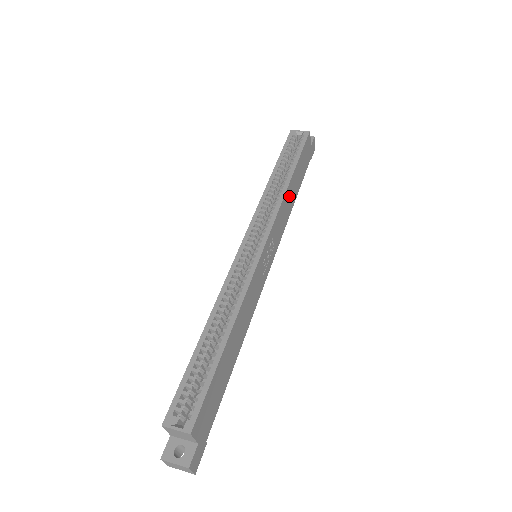
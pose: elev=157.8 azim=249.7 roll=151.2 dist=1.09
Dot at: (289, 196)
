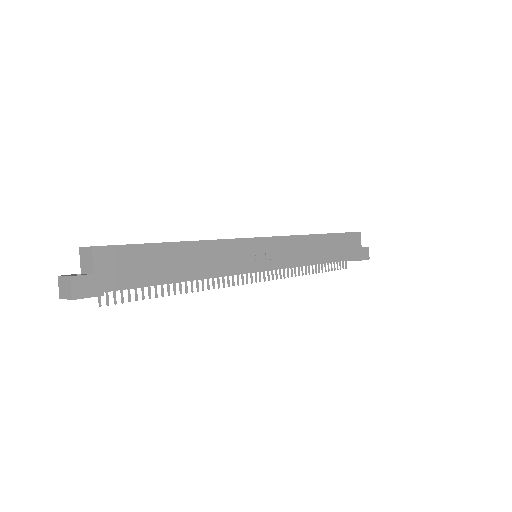
Dot at: (314, 246)
